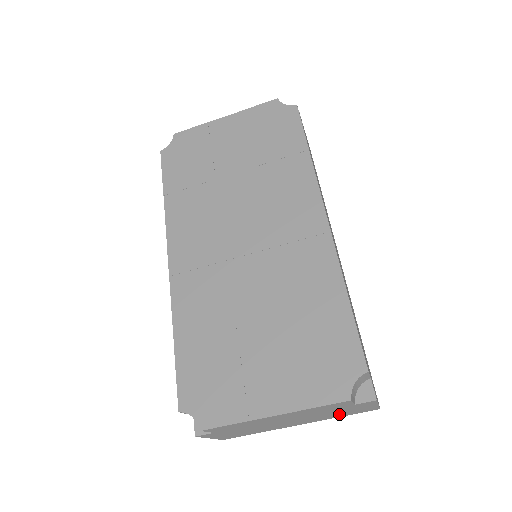
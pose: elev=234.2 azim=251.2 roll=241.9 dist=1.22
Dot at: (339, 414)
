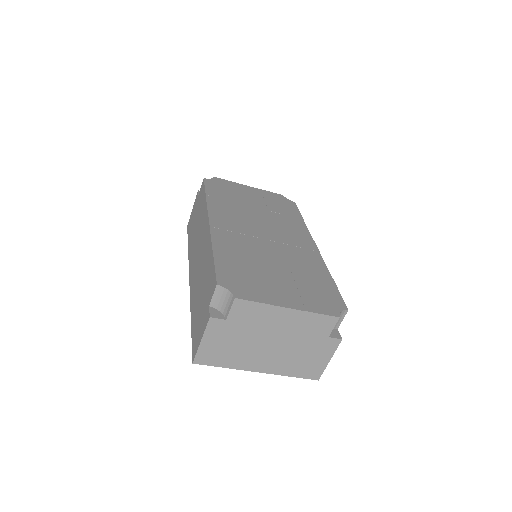
Dot at: (298, 364)
